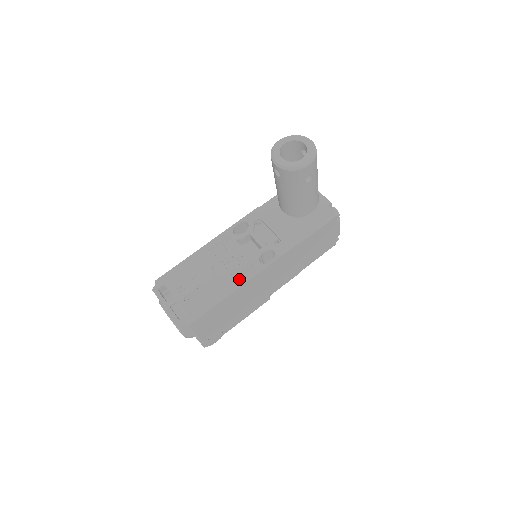
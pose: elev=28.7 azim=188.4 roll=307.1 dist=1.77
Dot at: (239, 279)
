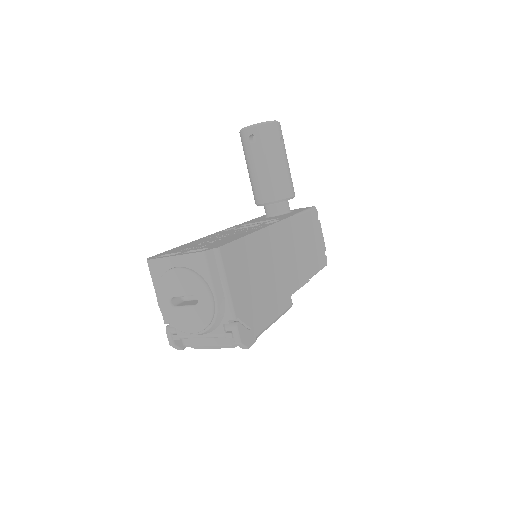
Dot at: (255, 229)
